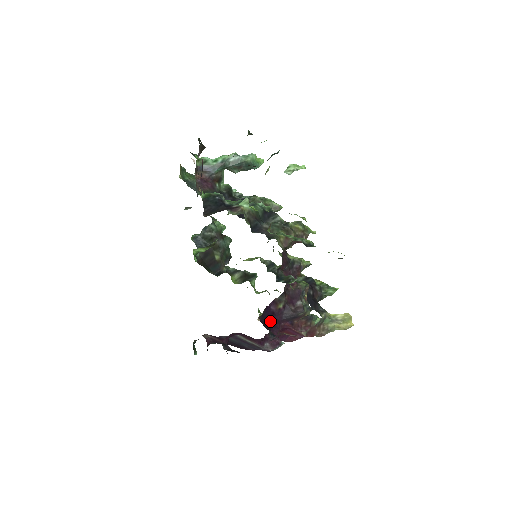
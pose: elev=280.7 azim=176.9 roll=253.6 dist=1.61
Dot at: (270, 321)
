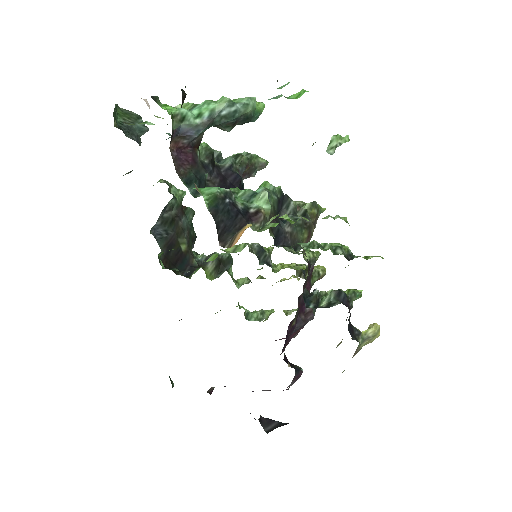
Dot at: (284, 346)
